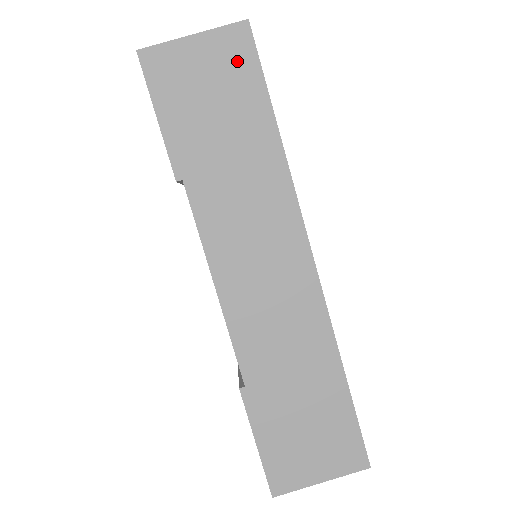
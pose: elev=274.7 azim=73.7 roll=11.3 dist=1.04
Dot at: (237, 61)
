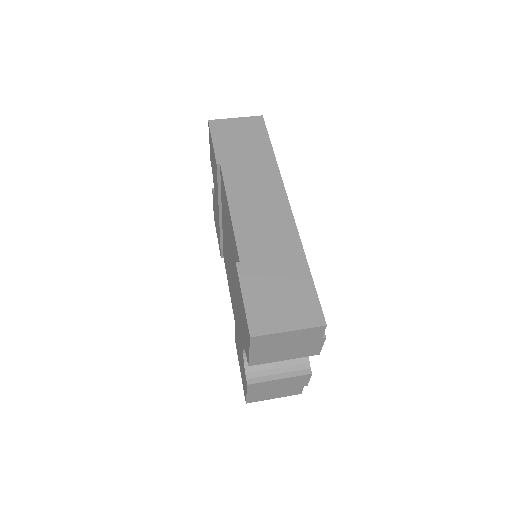
Dot at: (255, 127)
